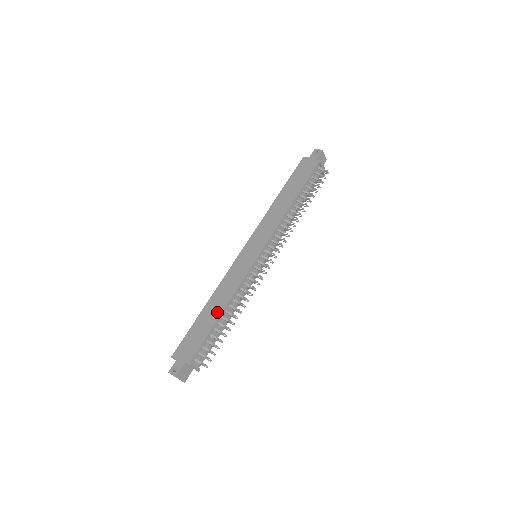
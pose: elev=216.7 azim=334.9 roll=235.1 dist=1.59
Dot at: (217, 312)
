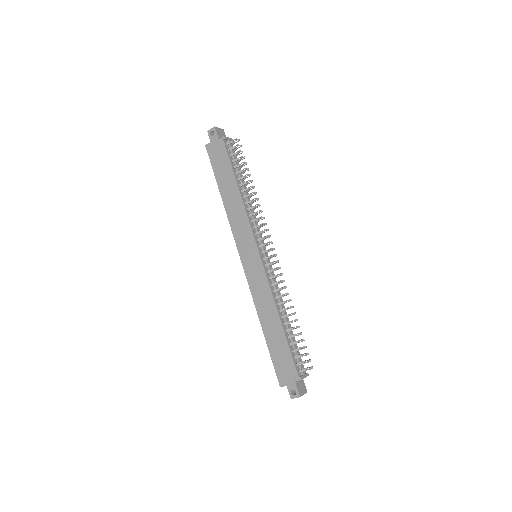
Dot at: (277, 325)
